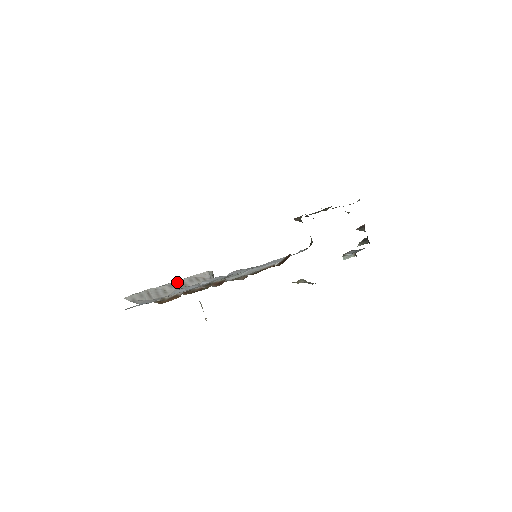
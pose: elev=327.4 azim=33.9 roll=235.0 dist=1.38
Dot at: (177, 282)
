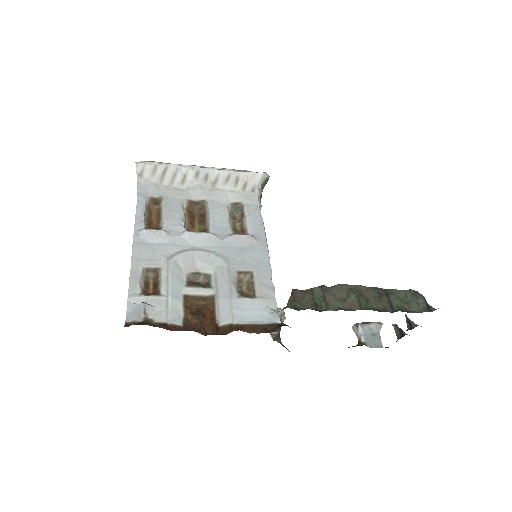
Dot at: (211, 172)
